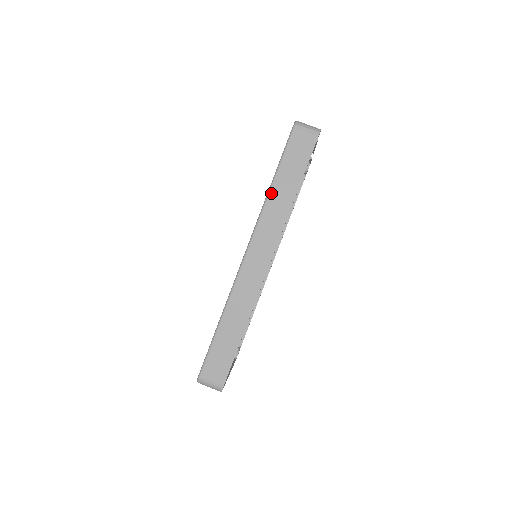
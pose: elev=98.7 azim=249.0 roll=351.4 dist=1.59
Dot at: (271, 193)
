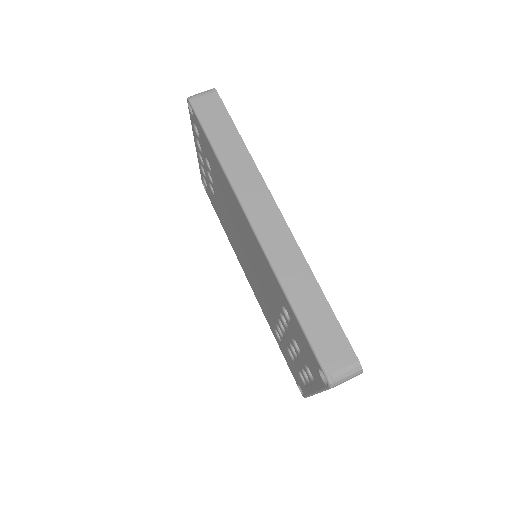
Dot at: (223, 160)
